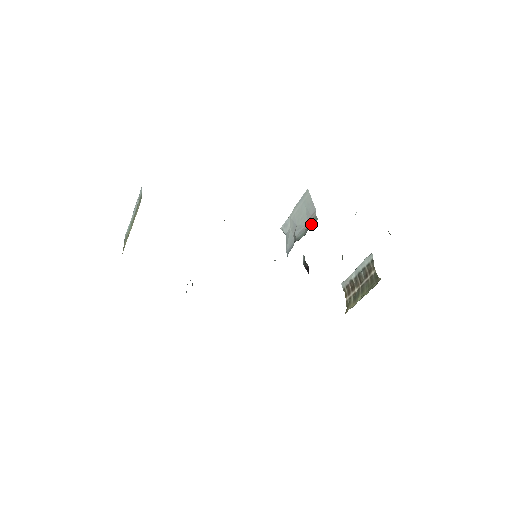
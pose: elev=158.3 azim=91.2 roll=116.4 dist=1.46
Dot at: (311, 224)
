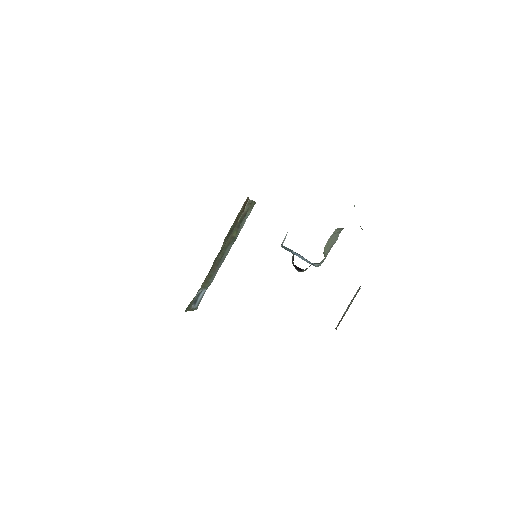
Dot at: occluded
